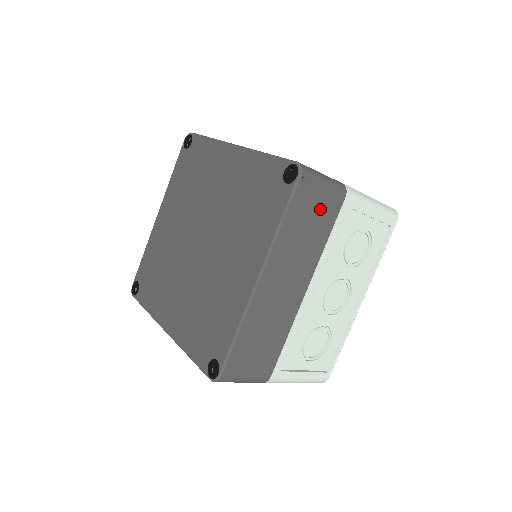
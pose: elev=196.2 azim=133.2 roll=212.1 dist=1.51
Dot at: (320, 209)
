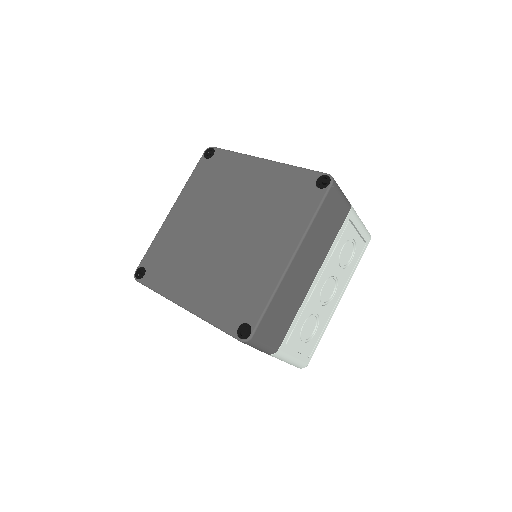
Dot at: (336, 214)
